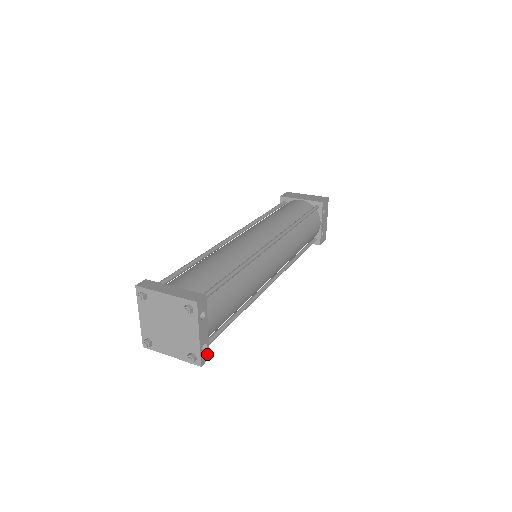
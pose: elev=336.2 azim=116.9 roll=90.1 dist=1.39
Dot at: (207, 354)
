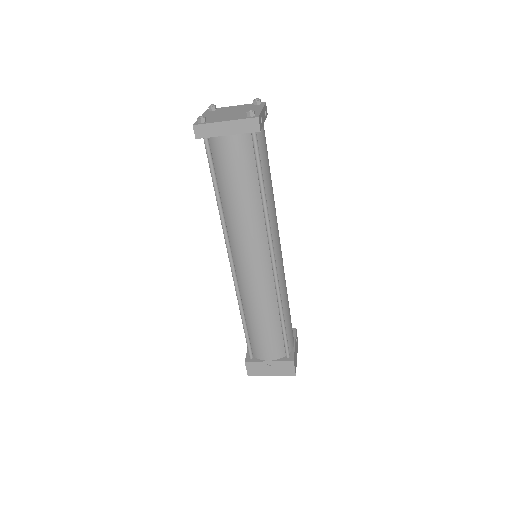
Dot at: (260, 127)
